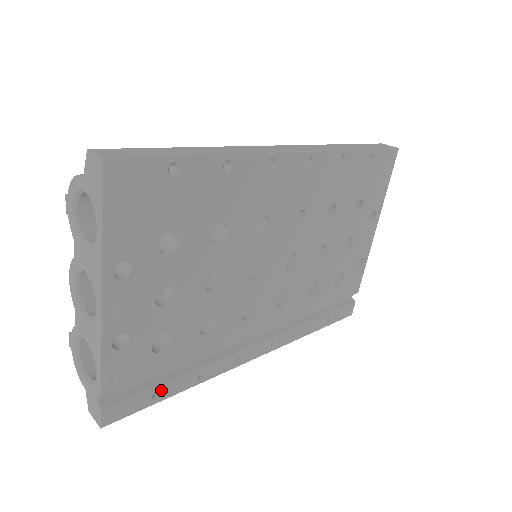
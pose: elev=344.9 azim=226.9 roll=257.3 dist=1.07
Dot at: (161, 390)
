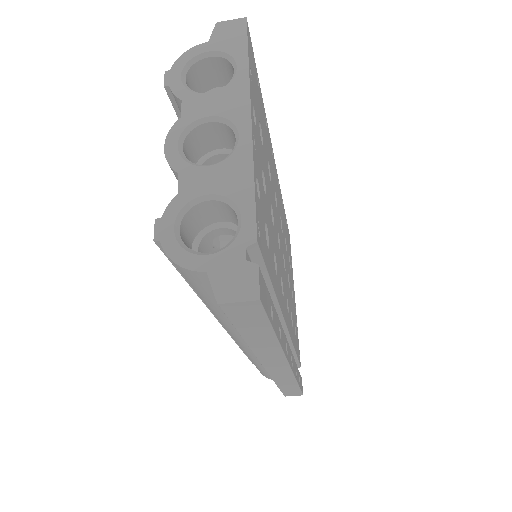
Dot at: (272, 309)
